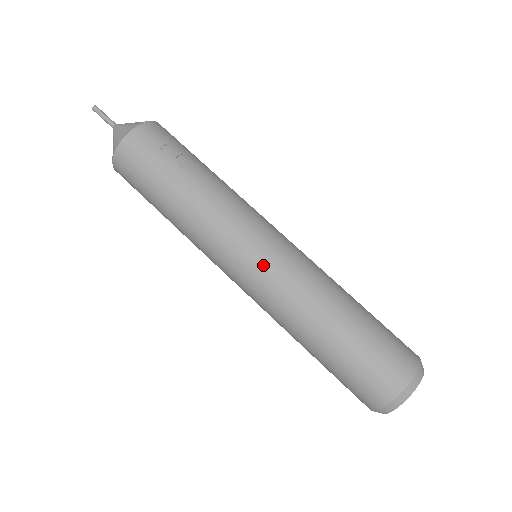
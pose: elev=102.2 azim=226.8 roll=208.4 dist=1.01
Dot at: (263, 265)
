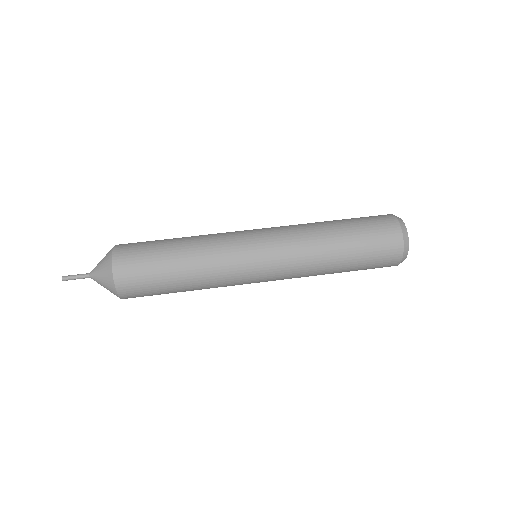
Dot at: (266, 228)
